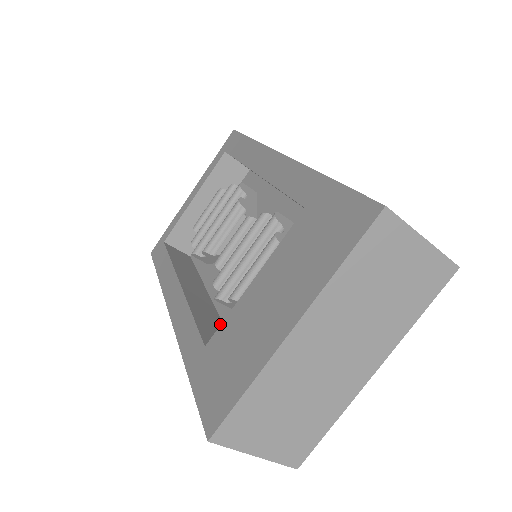
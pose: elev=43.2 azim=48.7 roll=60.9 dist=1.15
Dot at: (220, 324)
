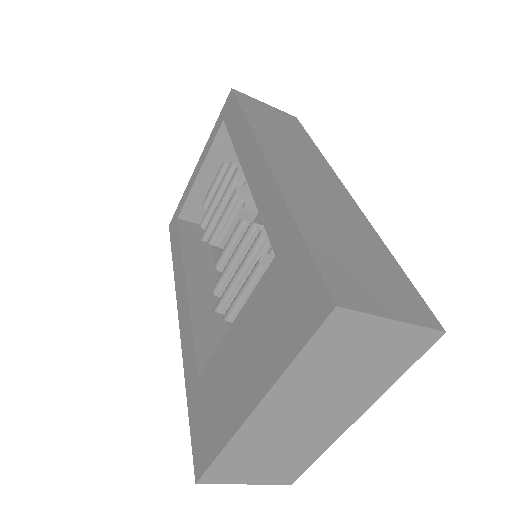
Dot at: (224, 329)
